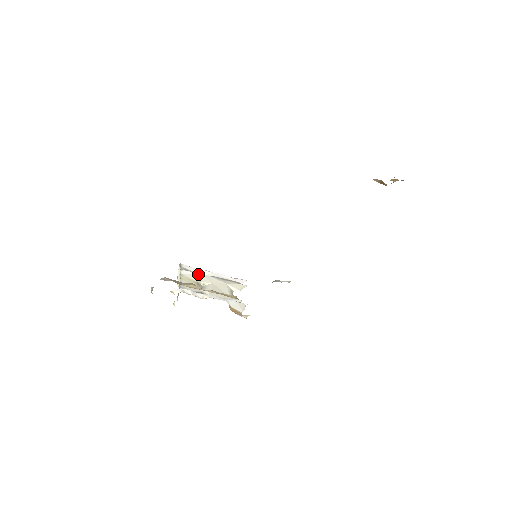
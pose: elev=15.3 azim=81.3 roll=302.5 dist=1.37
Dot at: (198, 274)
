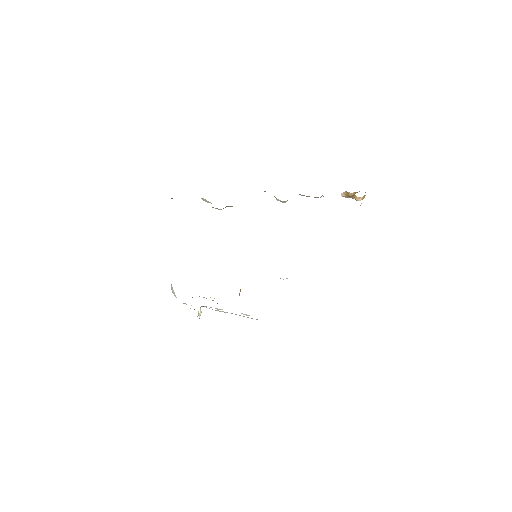
Dot at: occluded
